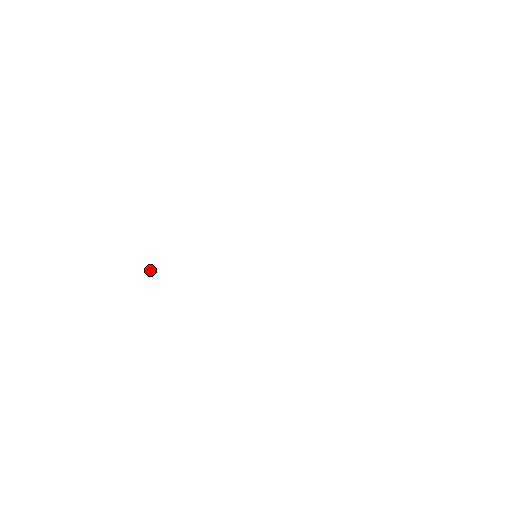
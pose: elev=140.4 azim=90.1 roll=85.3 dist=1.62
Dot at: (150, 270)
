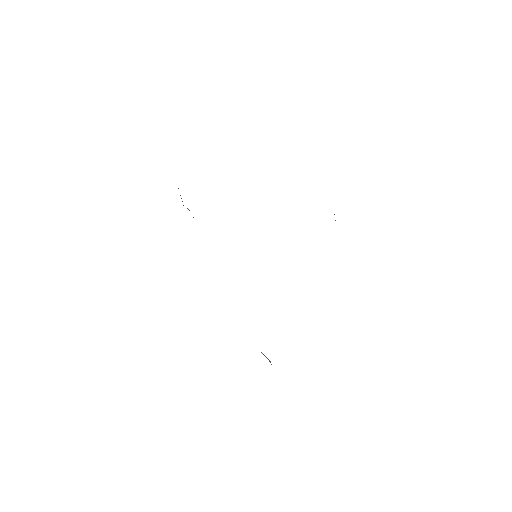
Dot at: occluded
